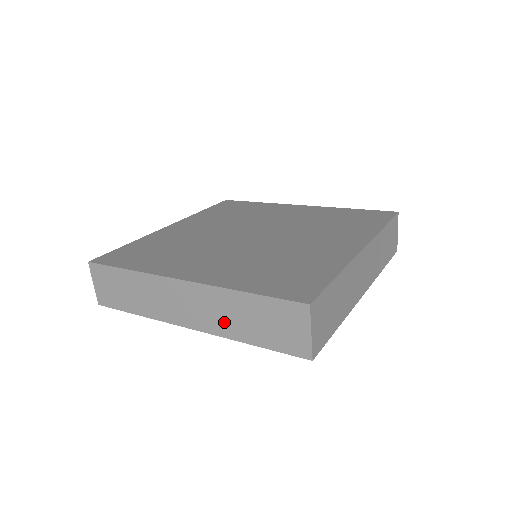
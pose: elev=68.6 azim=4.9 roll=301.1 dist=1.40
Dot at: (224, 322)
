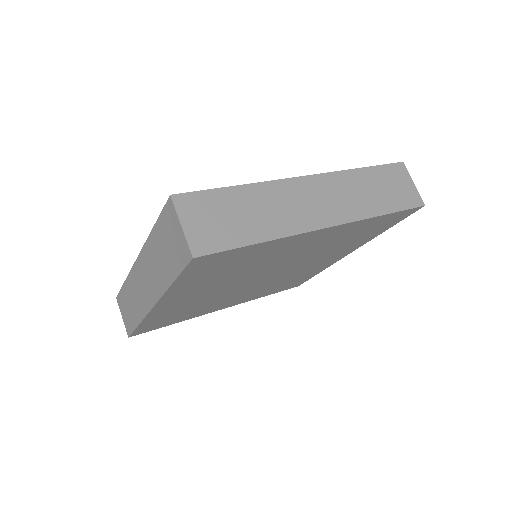
Dot at: (158, 276)
